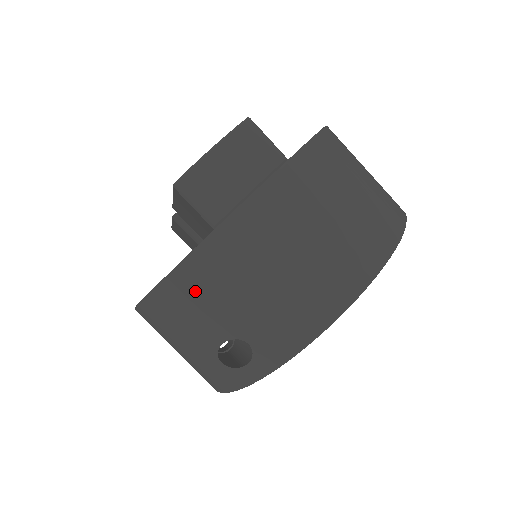
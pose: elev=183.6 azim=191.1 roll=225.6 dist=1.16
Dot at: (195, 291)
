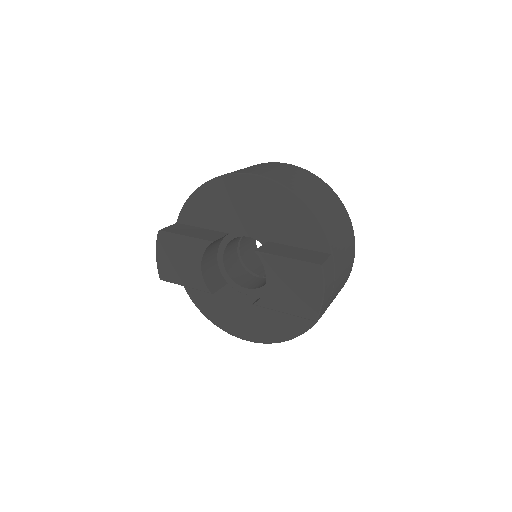
Dot at: occluded
